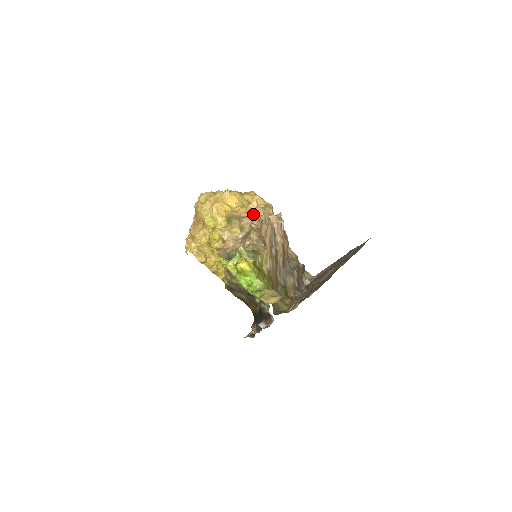
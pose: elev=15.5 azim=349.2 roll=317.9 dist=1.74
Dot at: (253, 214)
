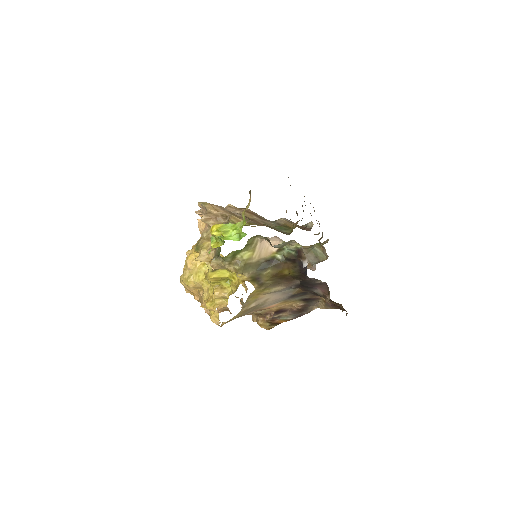
Dot at: (205, 225)
